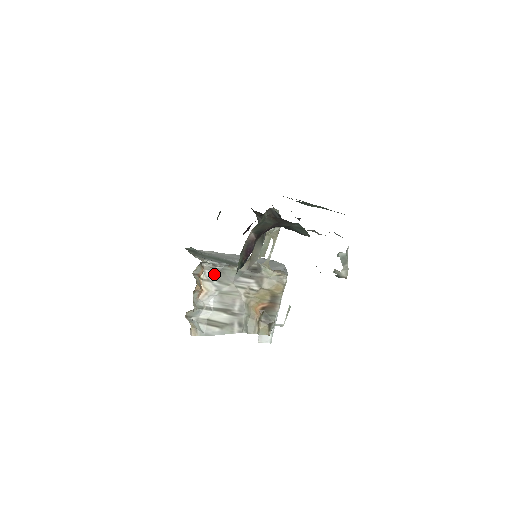
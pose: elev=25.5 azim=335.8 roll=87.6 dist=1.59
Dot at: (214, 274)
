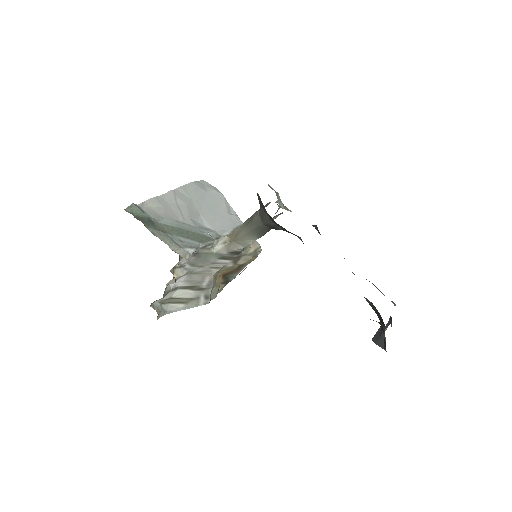
Dot at: occluded
